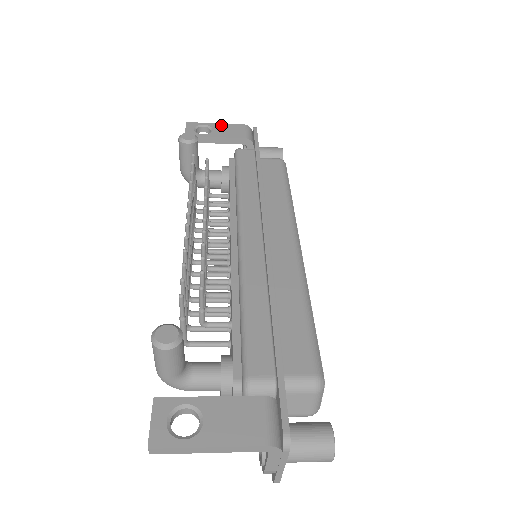
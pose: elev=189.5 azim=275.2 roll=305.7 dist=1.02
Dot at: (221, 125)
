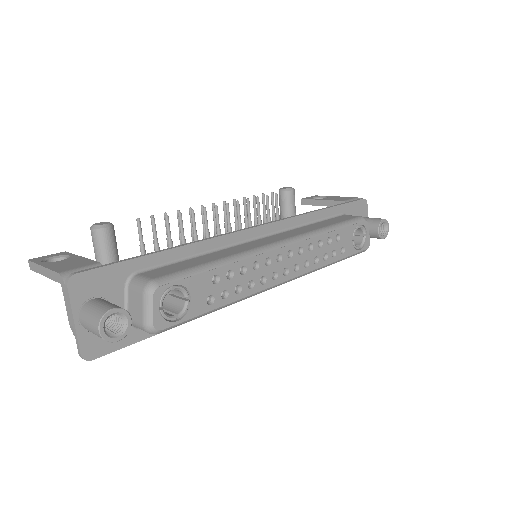
Dot at: (338, 197)
